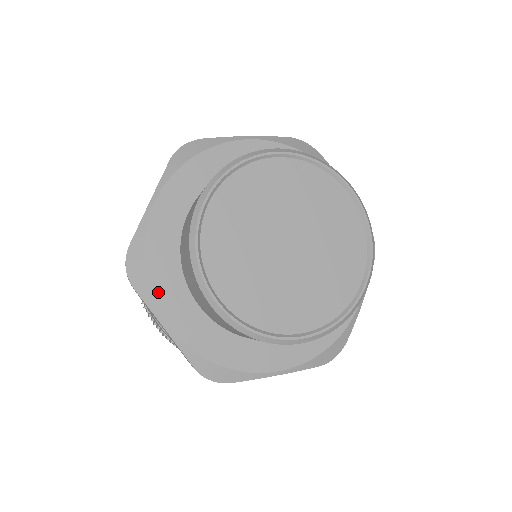
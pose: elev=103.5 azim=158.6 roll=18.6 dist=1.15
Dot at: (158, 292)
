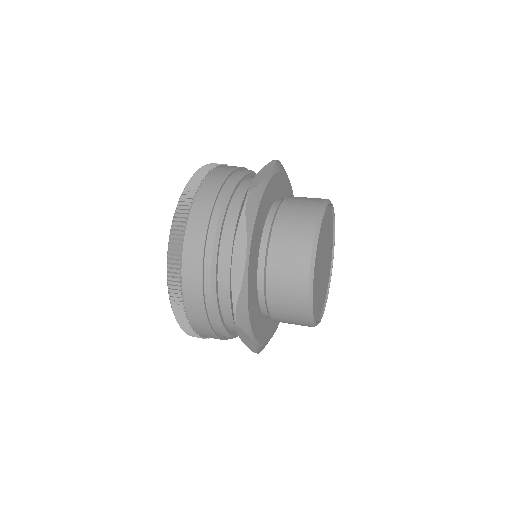
Dot at: (252, 322)
